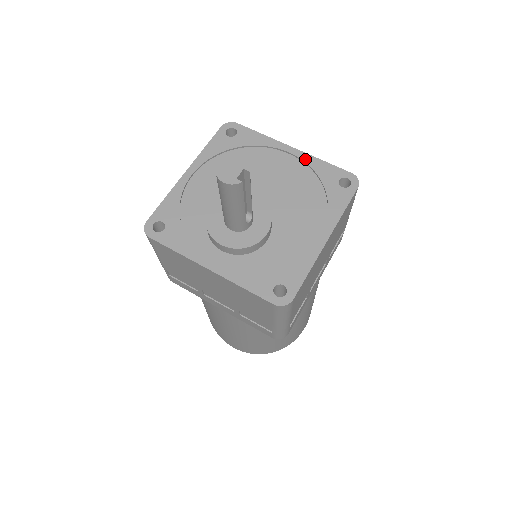
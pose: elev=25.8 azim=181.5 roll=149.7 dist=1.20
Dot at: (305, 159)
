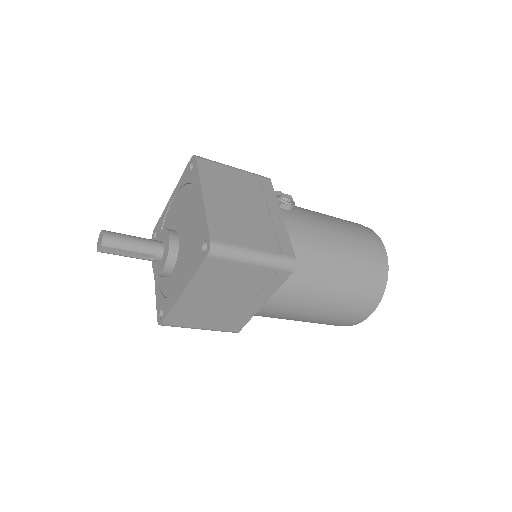
Dot at: (202, 211)
